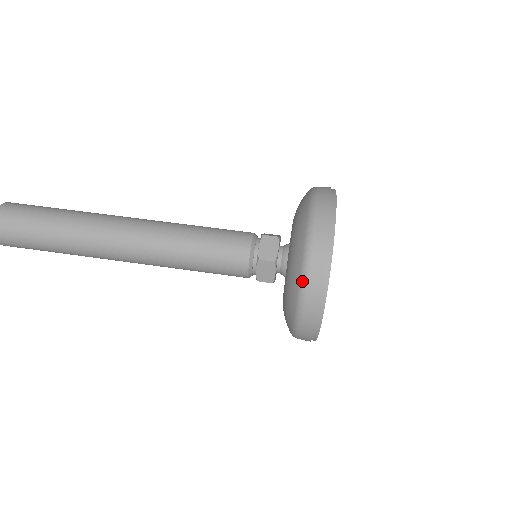
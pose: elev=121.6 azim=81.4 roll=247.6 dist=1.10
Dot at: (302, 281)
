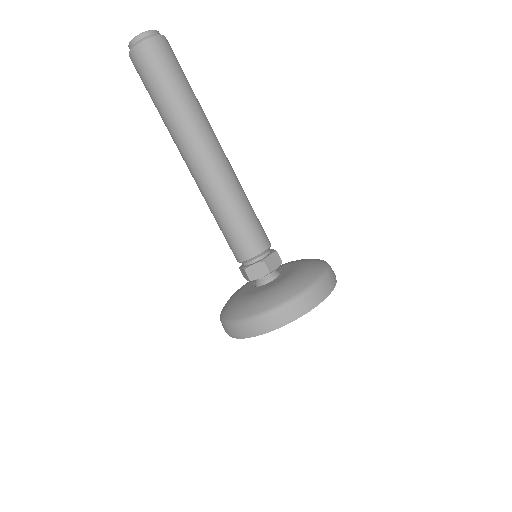
Dot at: (288, 301)
